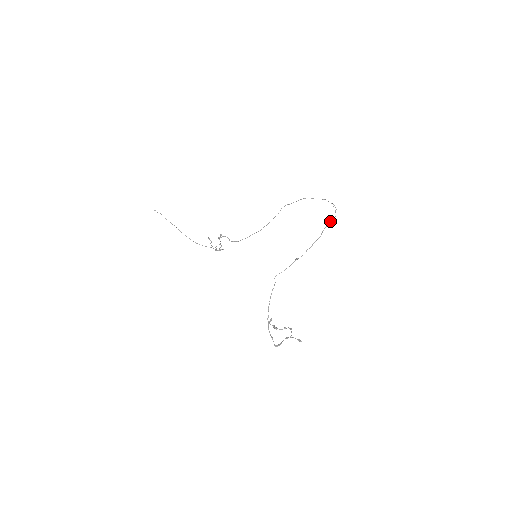
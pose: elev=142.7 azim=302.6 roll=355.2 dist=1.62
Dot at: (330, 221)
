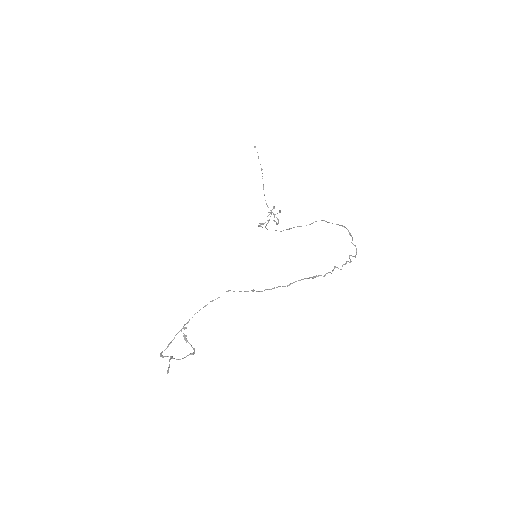
Dot at: occluded
